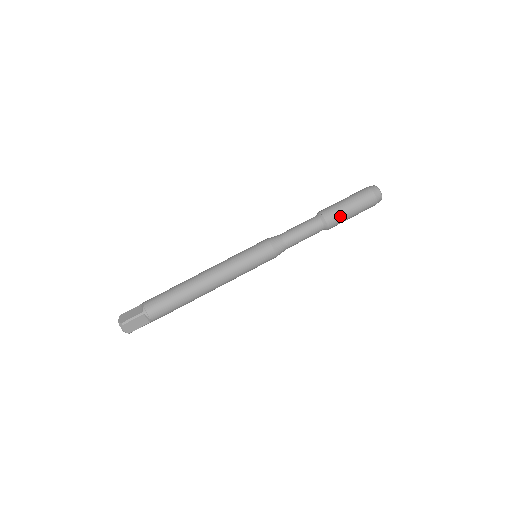
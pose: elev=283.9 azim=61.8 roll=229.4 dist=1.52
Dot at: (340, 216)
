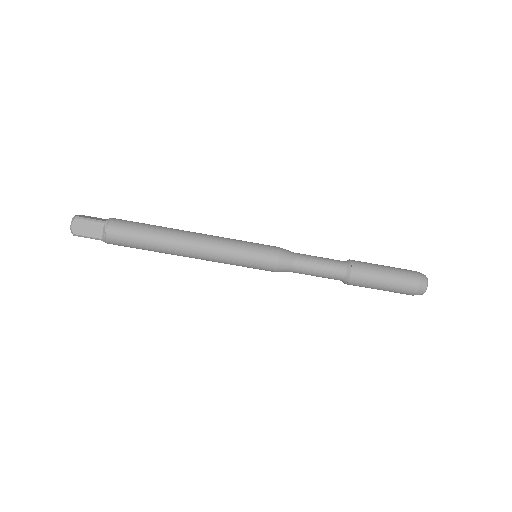
Dot at: occluded
